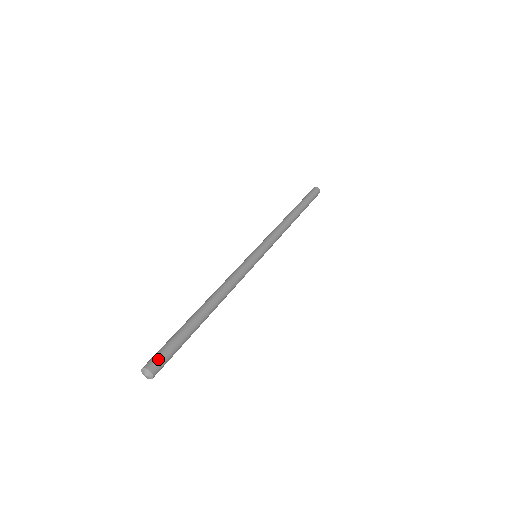
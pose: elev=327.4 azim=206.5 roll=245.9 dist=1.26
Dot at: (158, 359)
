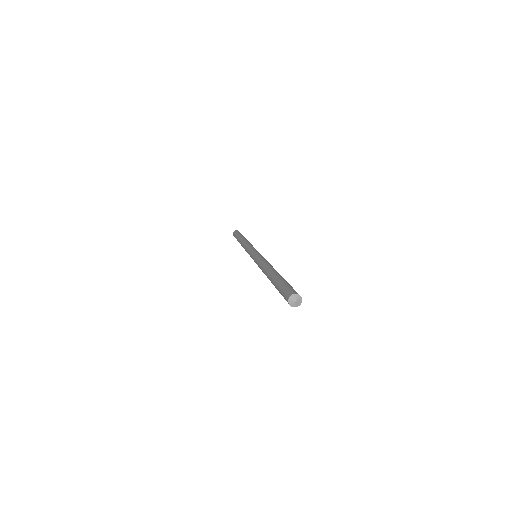
Dot at: (287, 291)
